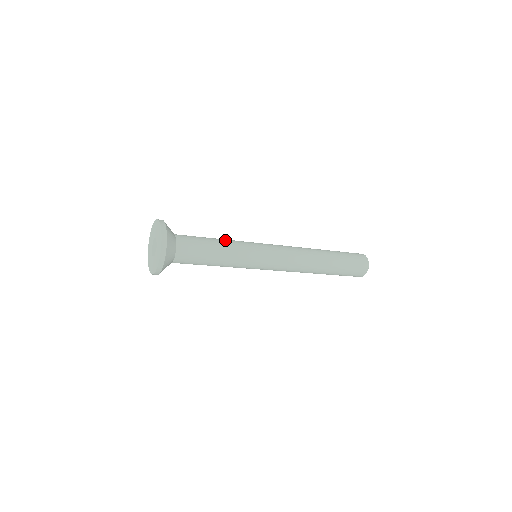
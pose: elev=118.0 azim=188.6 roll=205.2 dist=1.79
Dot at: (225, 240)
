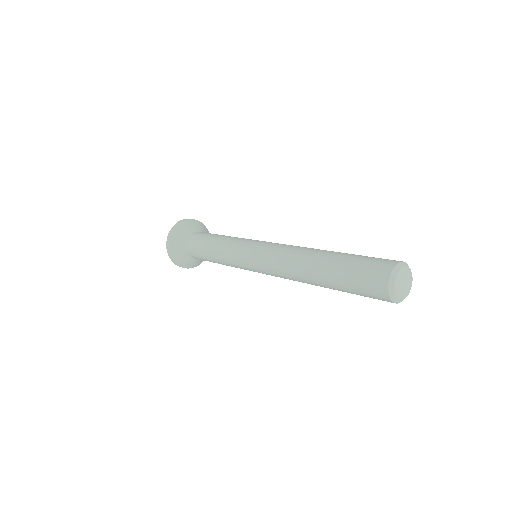
Dot at: occluded
